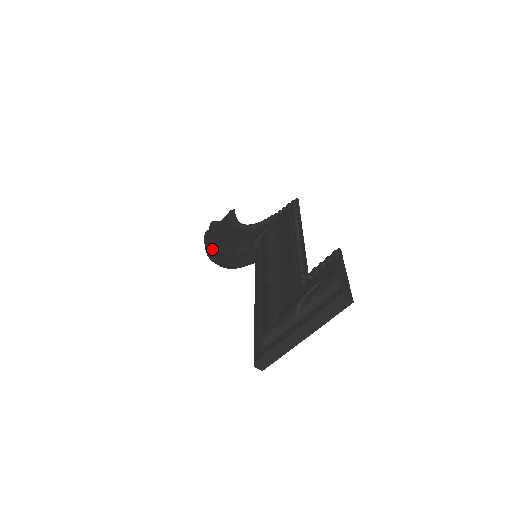
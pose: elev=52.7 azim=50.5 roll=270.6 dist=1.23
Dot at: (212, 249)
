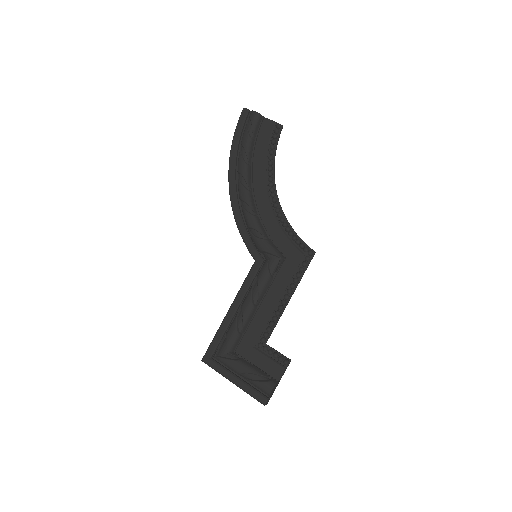
Dot at: (237, 157)
